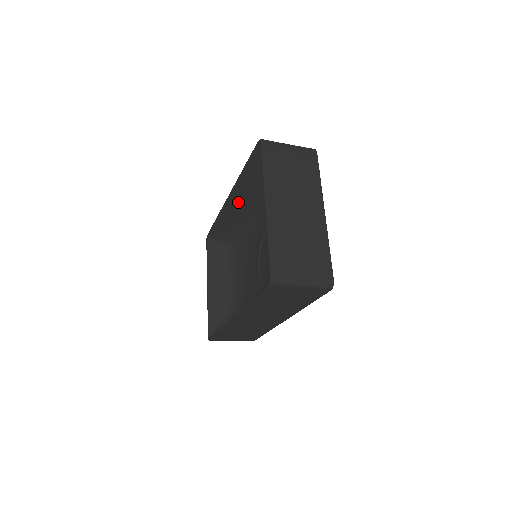
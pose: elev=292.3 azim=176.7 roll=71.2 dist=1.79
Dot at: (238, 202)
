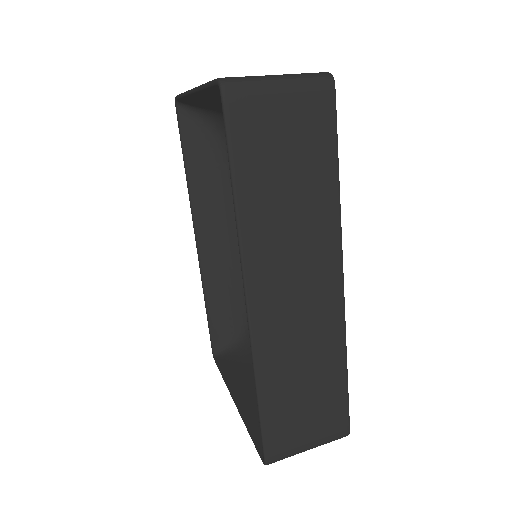
Dot at: (210, 239)
